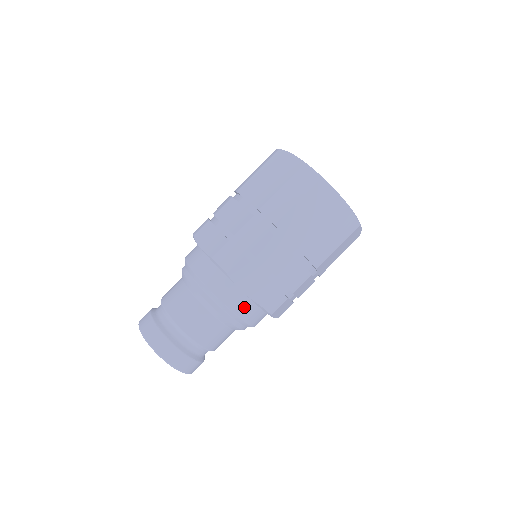
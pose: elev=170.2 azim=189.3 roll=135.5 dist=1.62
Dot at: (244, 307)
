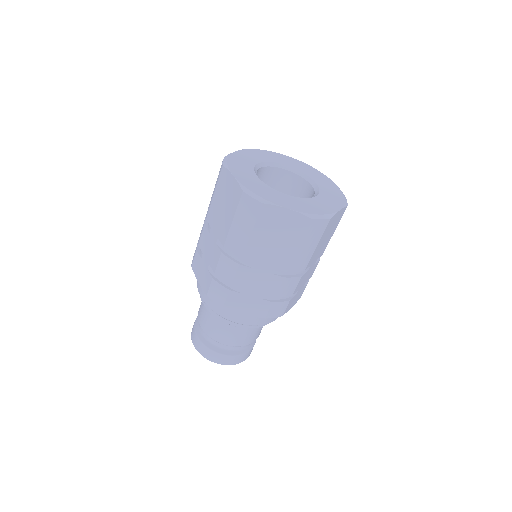
Dot at: occluded
